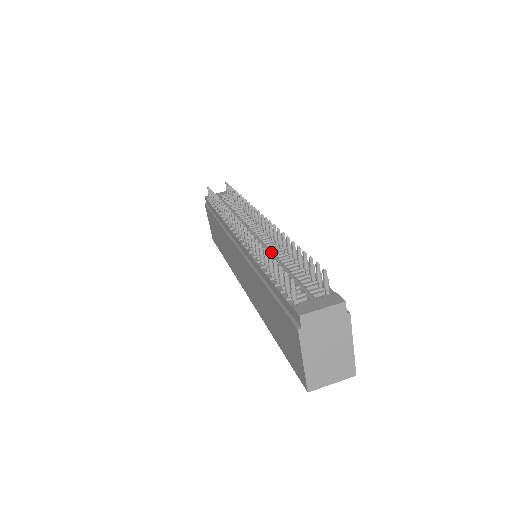
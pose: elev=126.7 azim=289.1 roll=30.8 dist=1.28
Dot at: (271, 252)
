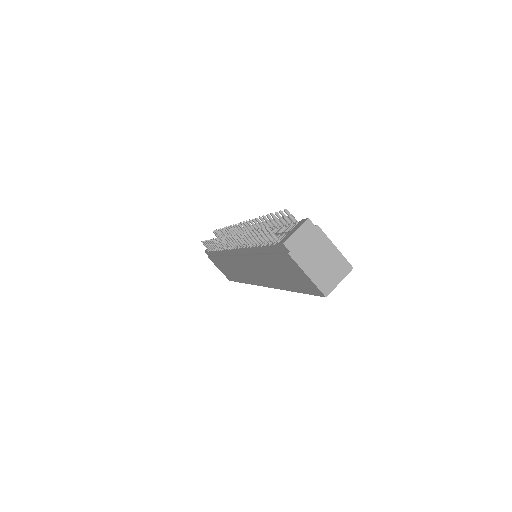
Dot at: occluded
